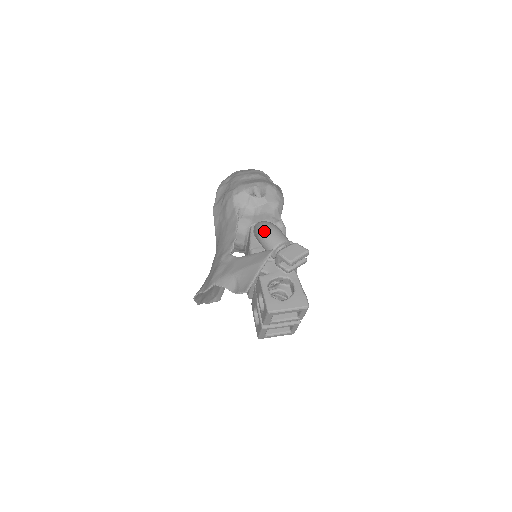
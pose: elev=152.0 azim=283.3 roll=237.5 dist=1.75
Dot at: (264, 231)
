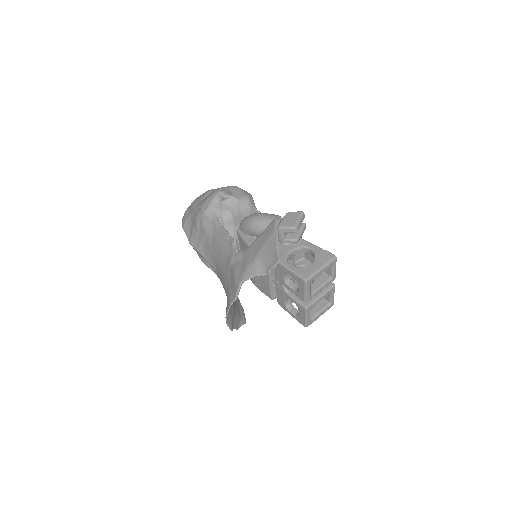
Dot at: (253, 221)
